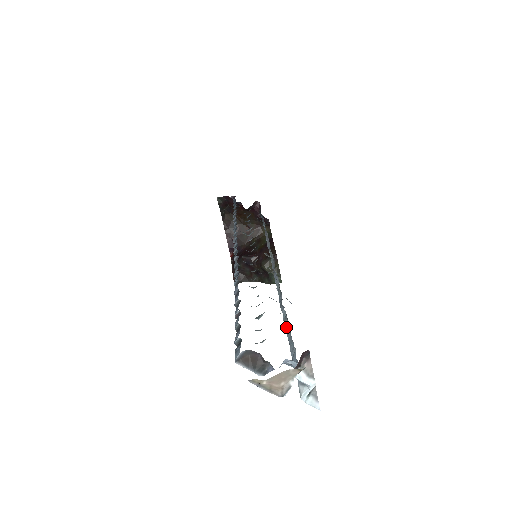
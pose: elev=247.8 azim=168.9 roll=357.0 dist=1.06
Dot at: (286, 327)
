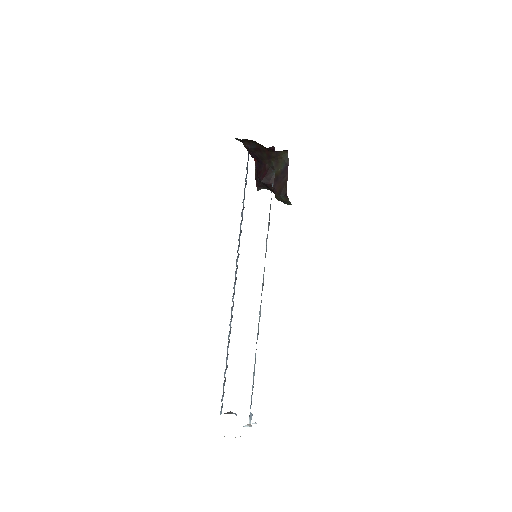
Dot at: (254, 367)
